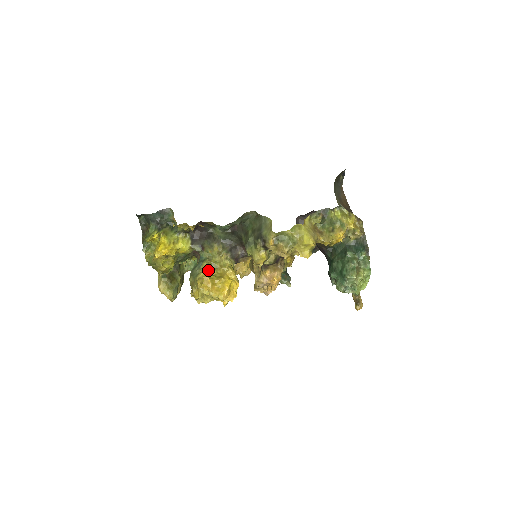
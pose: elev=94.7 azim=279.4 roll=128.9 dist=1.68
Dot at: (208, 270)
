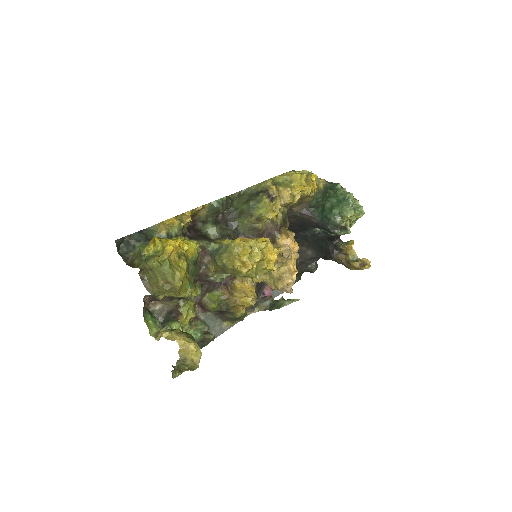
Dot at: occluded
